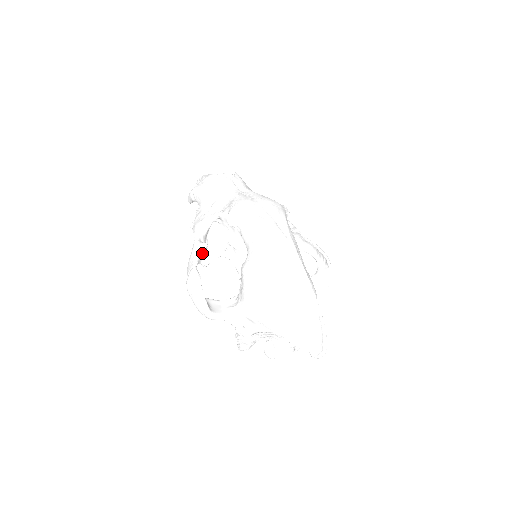
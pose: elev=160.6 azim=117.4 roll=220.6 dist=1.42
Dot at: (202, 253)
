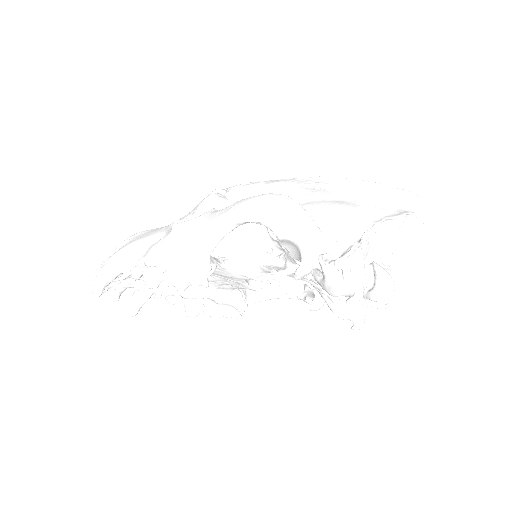
Dot at: occluded
